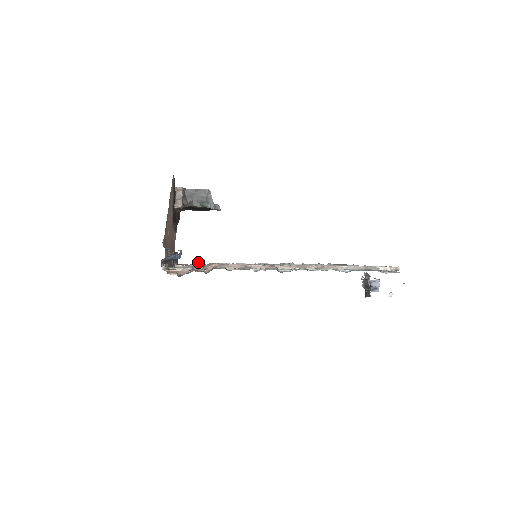
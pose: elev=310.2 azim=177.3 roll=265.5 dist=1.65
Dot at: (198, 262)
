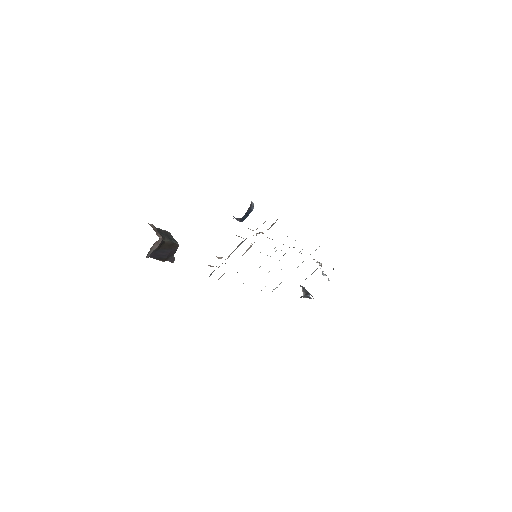
Dot at: (214, 270)
